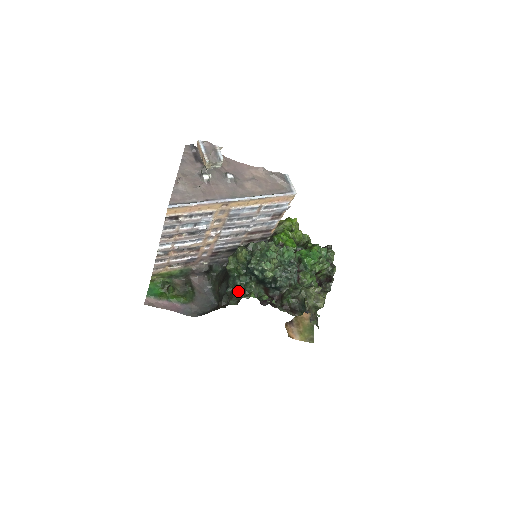
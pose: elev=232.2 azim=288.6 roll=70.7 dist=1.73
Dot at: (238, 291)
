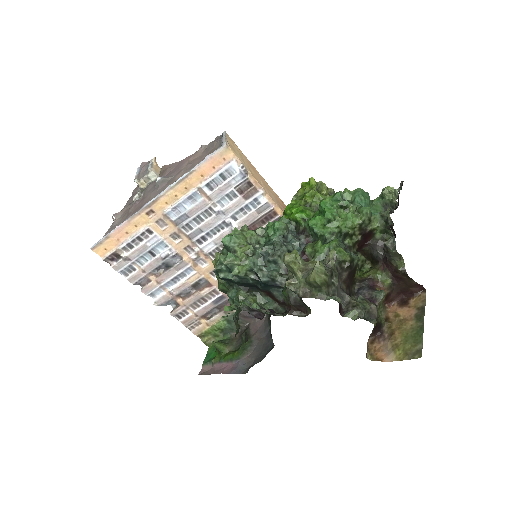
Dot at: (236, 313)
